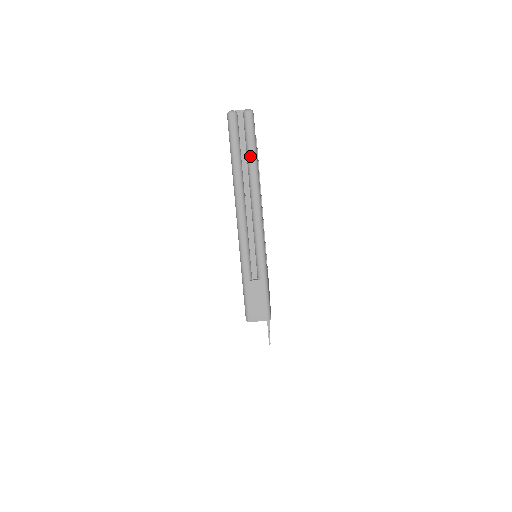
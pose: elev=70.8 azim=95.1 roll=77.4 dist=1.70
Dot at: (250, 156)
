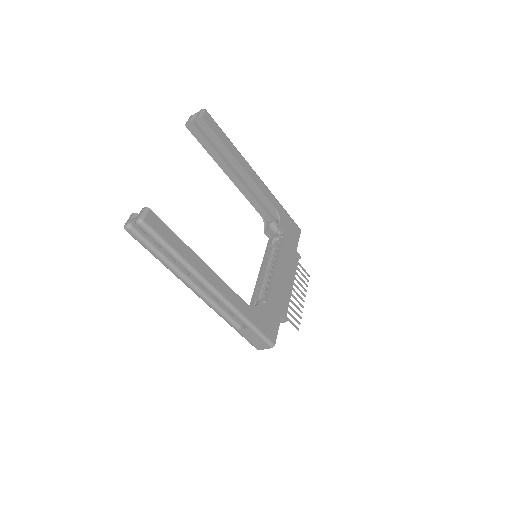
Dot at: (169, 255)
